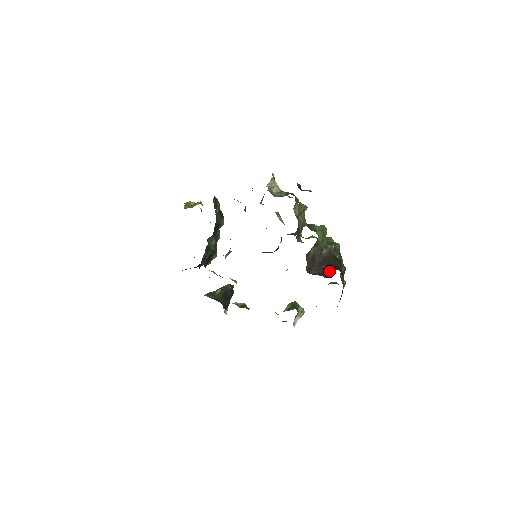
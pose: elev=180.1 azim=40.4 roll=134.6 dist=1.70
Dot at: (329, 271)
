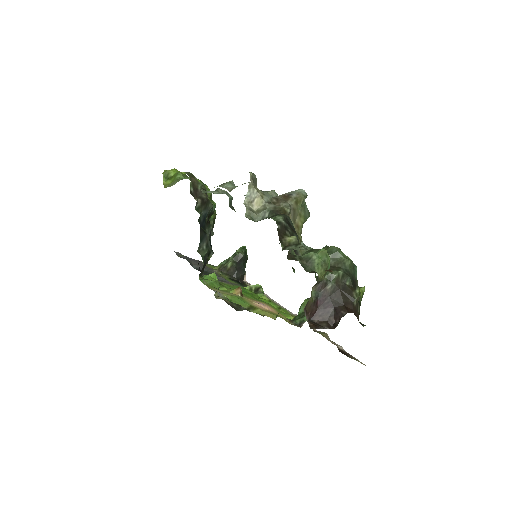
Dot at: (336, 317)
